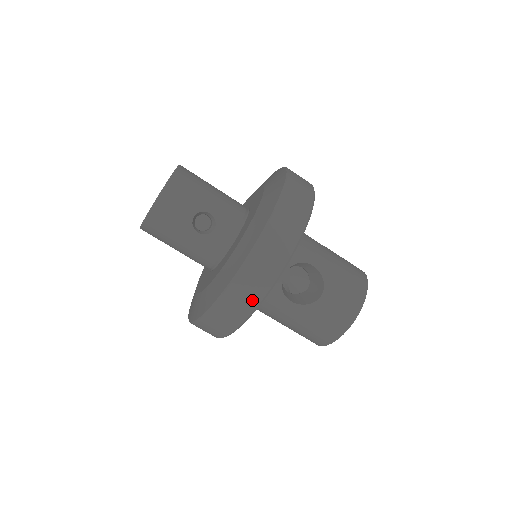
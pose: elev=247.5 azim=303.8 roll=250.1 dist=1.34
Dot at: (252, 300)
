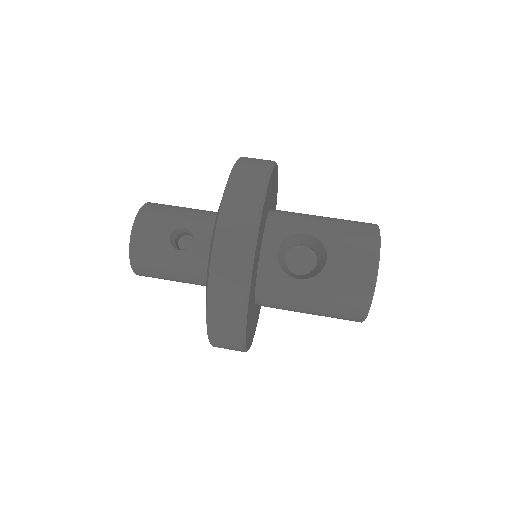
Dot at: (239, 283)
